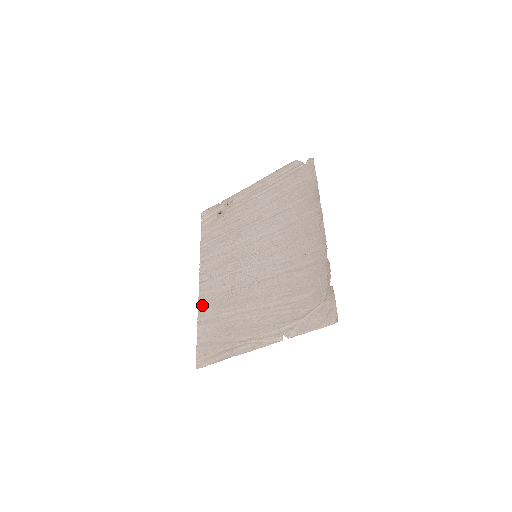
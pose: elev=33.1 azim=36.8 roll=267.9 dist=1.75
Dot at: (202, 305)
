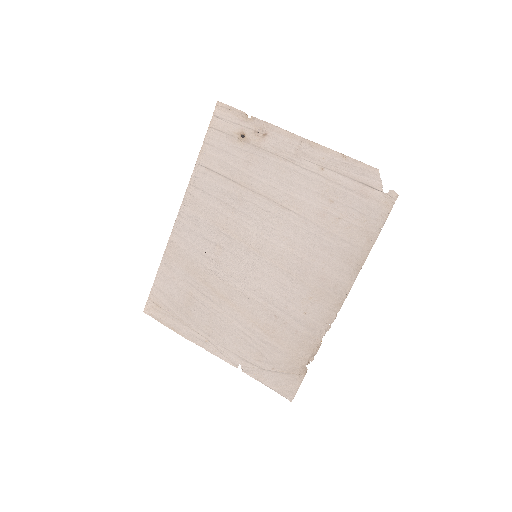
Dot at: (172, 250)
